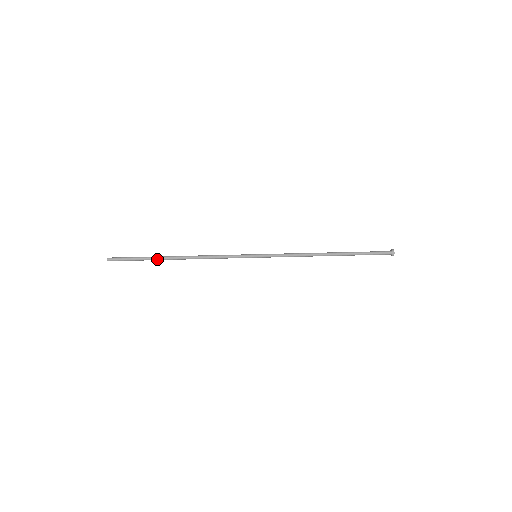
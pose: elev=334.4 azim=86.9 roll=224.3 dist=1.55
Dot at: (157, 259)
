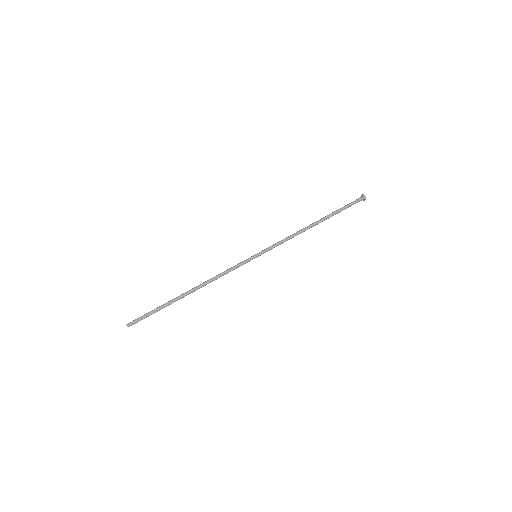
Dot at: occluded
